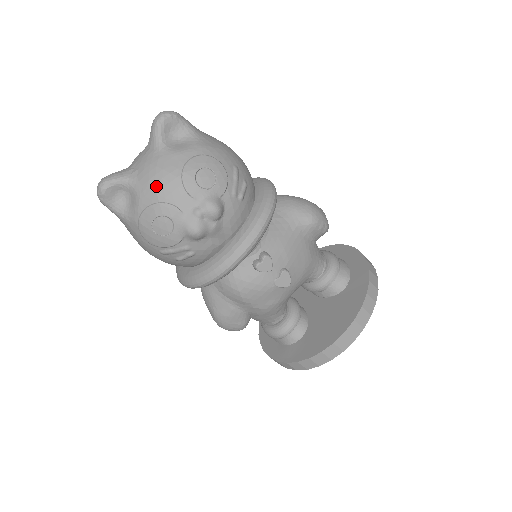
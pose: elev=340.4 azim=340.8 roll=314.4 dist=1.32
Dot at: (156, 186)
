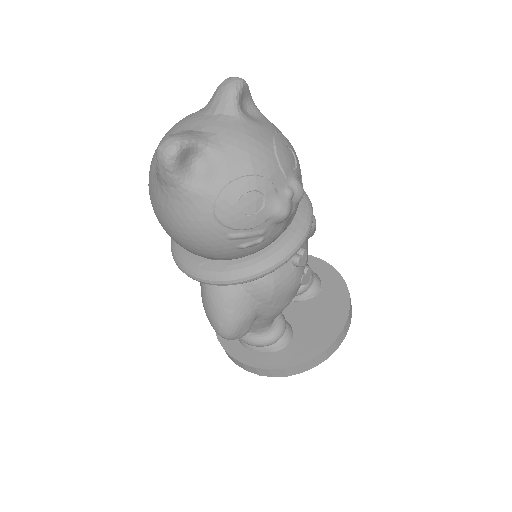
Dot at: (250, 156)
